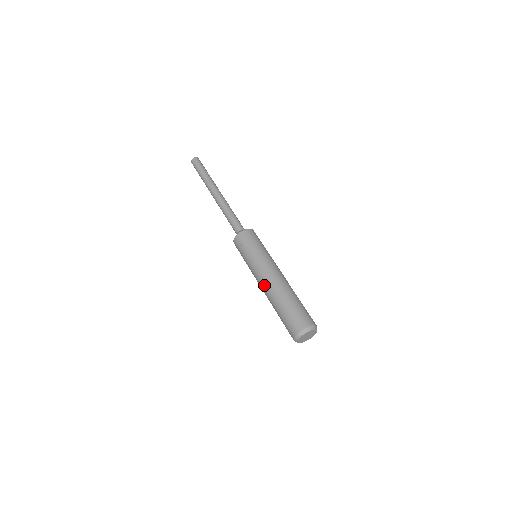
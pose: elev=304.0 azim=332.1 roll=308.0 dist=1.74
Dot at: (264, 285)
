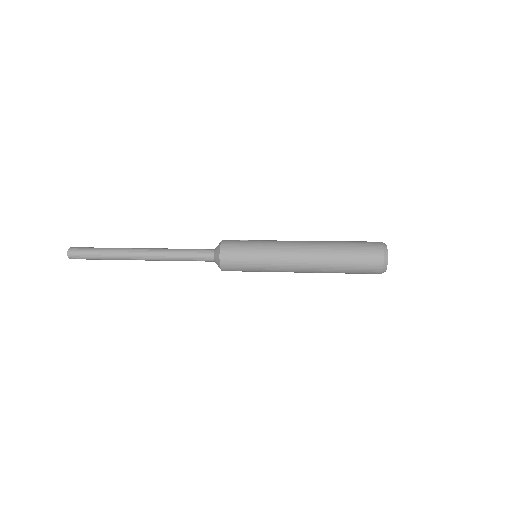
Dot at: (303, 242)
